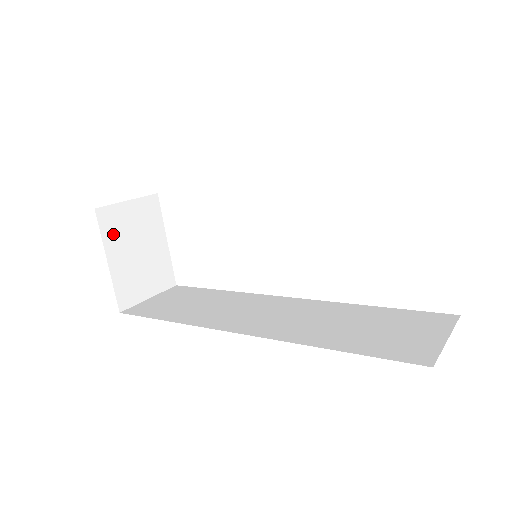
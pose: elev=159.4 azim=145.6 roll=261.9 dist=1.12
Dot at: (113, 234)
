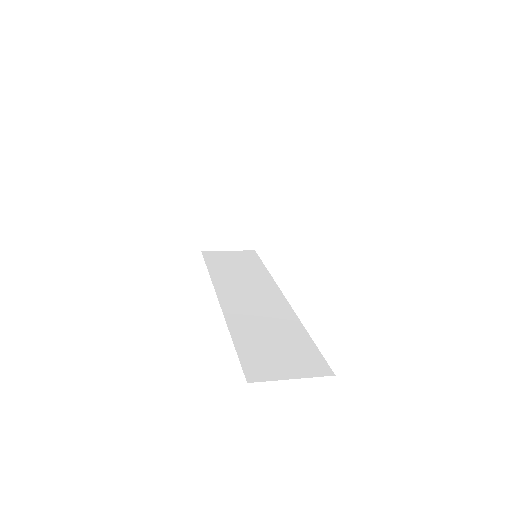
Dot at: (213, 199)
